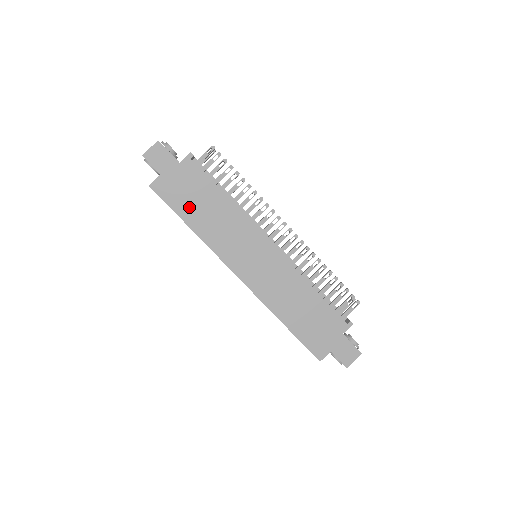
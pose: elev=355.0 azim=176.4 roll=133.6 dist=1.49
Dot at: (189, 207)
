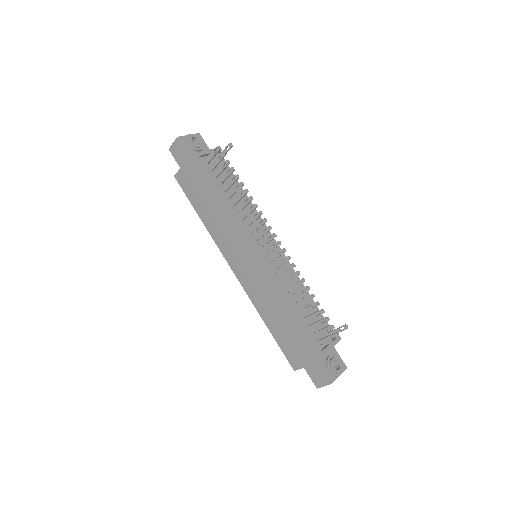
Dot at: (199, 201)
